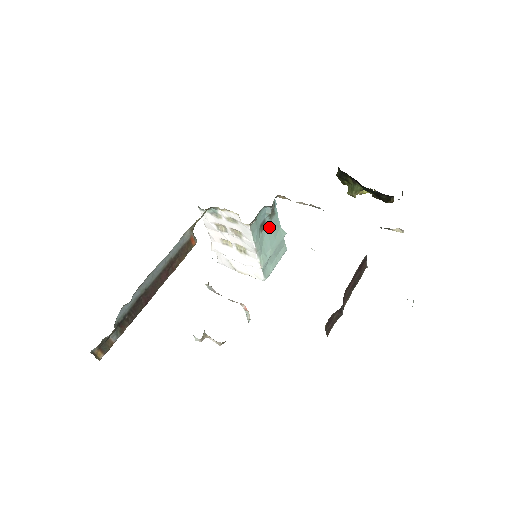
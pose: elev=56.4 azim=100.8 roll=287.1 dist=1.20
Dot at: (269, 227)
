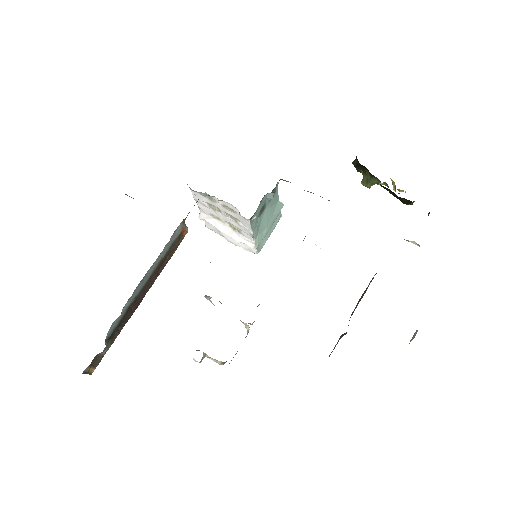
Dot at: (268, 207)
